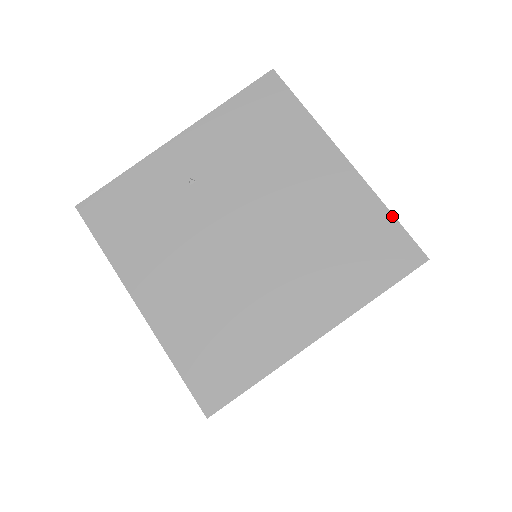
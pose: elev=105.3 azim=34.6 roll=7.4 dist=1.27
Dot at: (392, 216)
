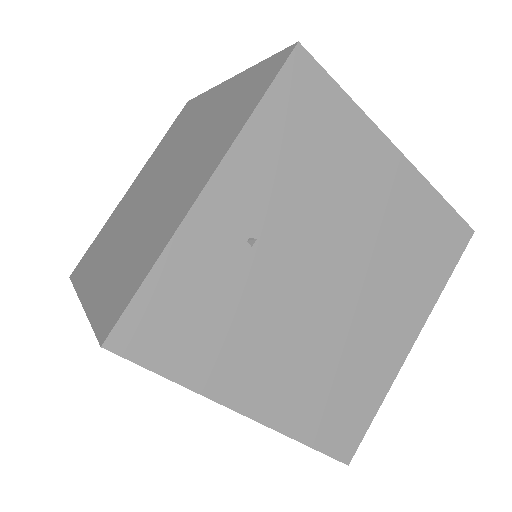
Dot at: (445, 202)
